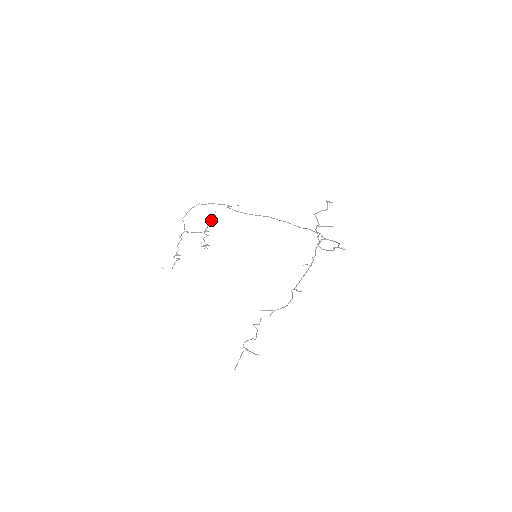
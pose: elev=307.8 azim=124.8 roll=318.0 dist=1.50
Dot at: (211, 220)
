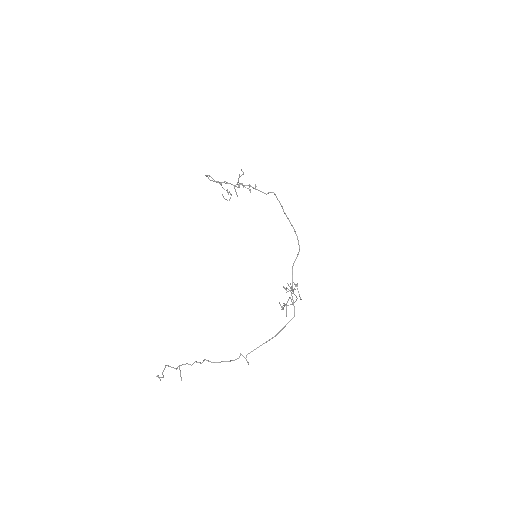
Dot at: (239, 177)
